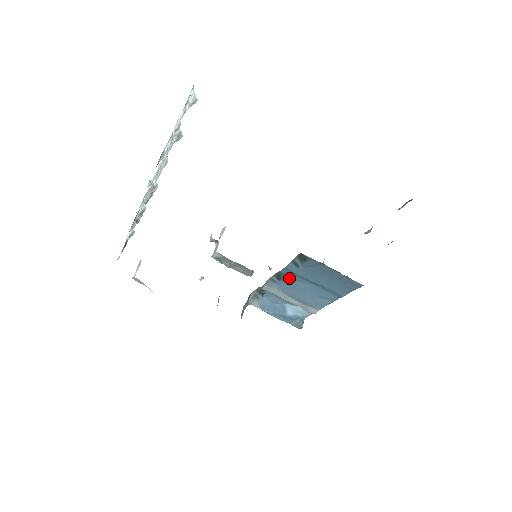
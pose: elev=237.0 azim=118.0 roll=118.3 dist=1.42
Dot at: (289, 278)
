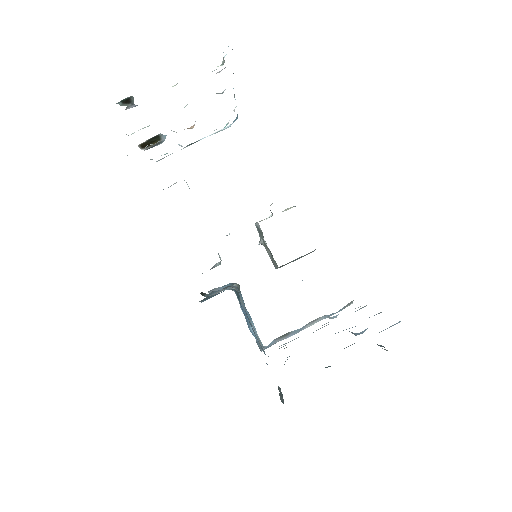
Dot at: occluded
